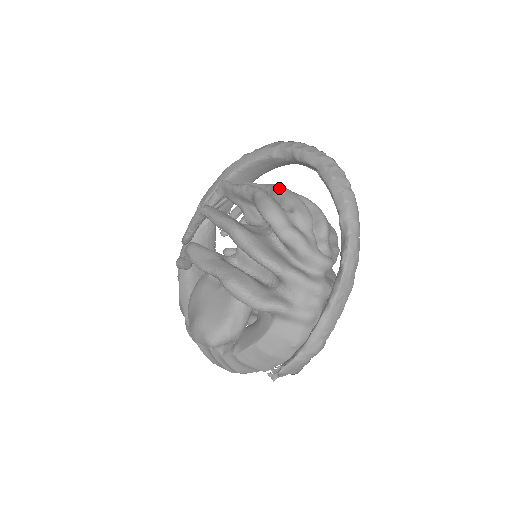
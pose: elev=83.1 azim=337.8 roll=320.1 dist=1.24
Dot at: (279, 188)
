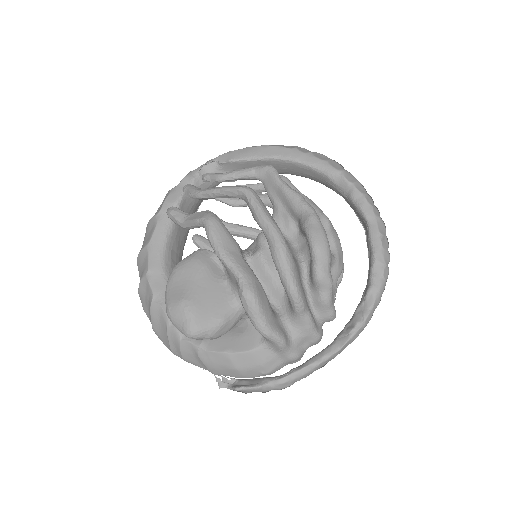
Dot at: (328, 220)
